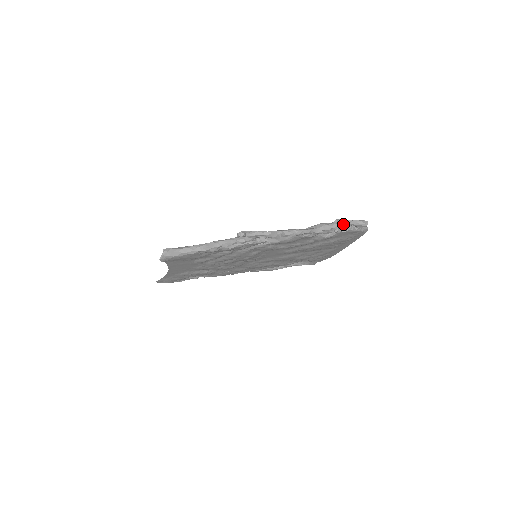
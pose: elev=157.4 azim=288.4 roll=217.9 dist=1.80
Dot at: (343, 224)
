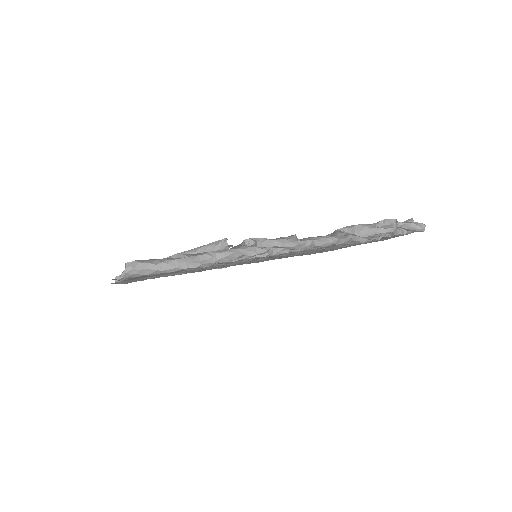
Dot at: (393, 228)
